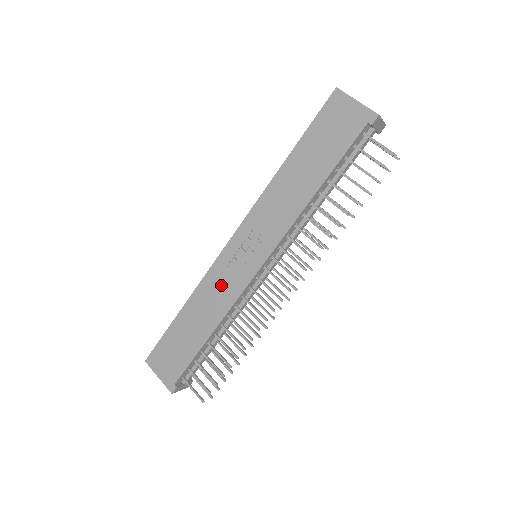
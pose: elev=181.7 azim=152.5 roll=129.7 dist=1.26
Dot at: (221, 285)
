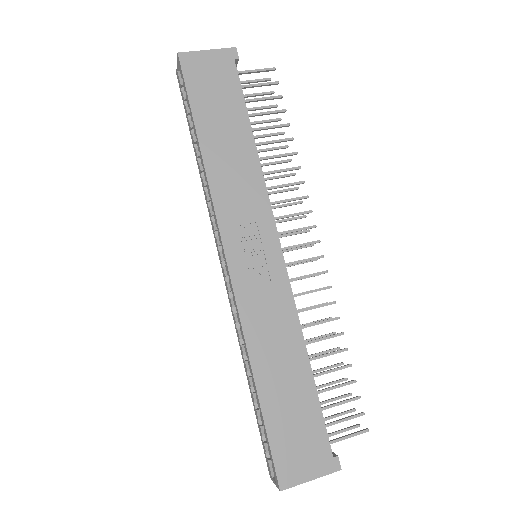
Dot at: (266, 309)
